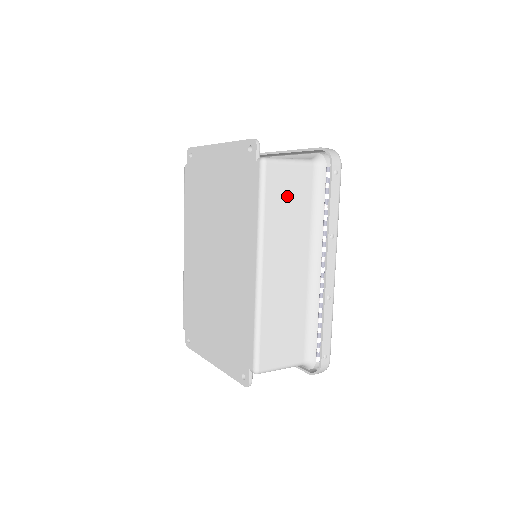
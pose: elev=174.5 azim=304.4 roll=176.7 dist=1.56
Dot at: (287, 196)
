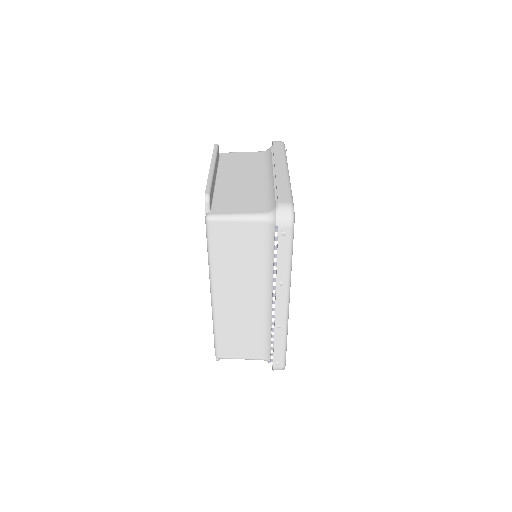
Dot at: (235, 246)
